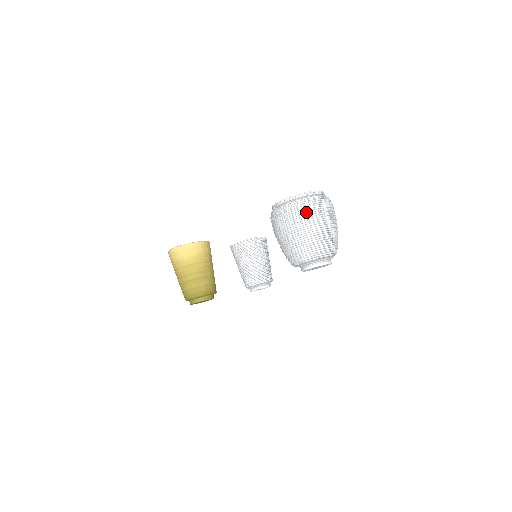
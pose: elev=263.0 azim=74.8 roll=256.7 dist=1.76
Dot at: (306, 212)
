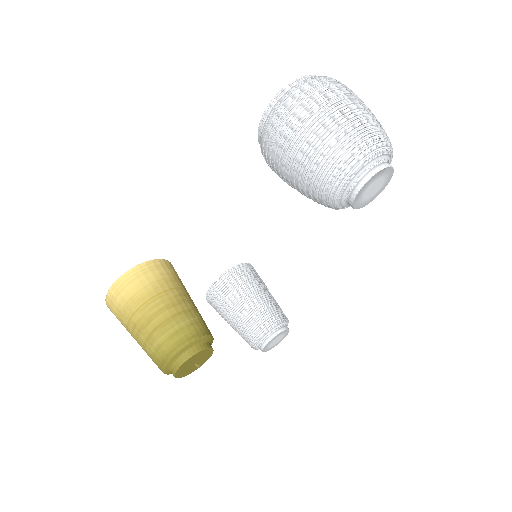
Dot at: (320, 91)
